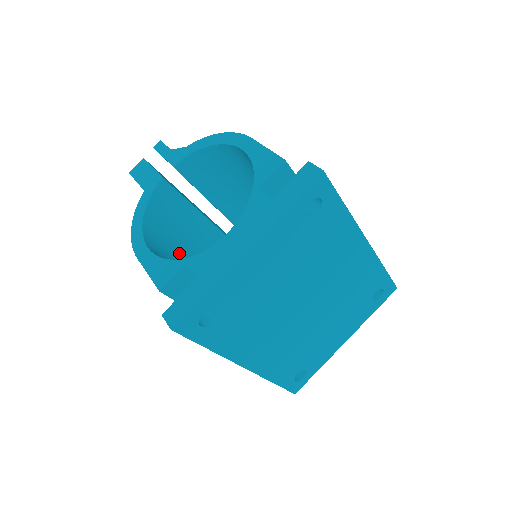
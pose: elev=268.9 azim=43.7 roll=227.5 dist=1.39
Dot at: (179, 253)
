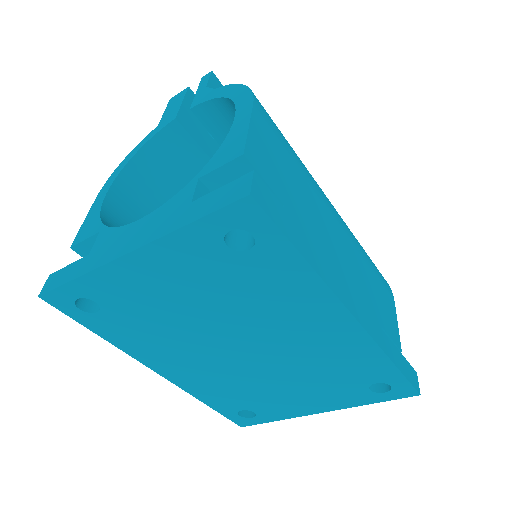
Dot at: occluded
